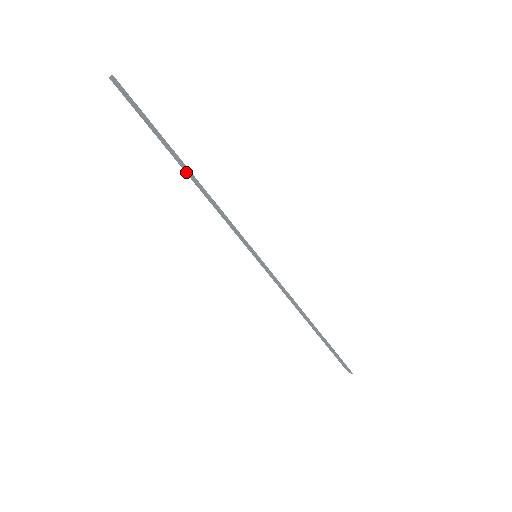
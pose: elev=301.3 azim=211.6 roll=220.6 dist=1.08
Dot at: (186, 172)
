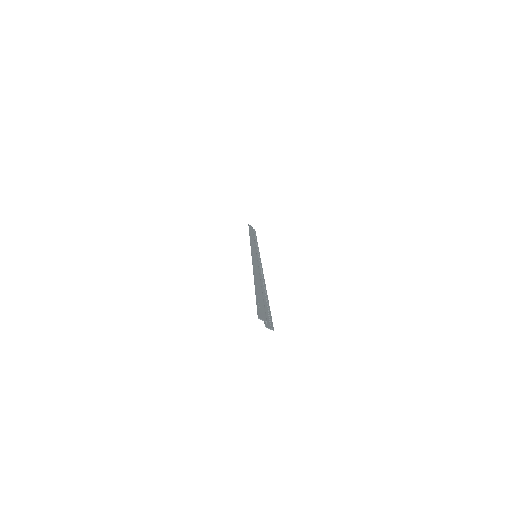
Dot at: occluded
